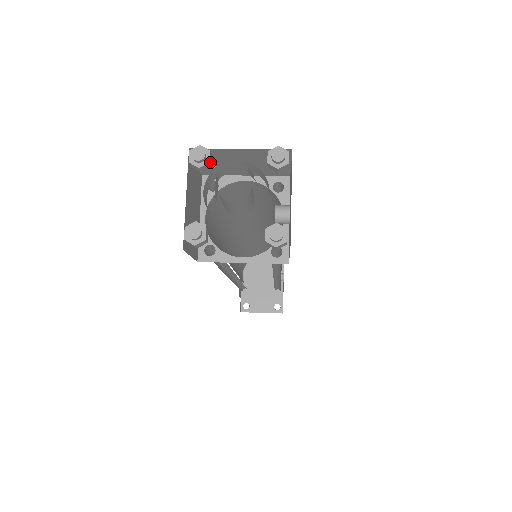
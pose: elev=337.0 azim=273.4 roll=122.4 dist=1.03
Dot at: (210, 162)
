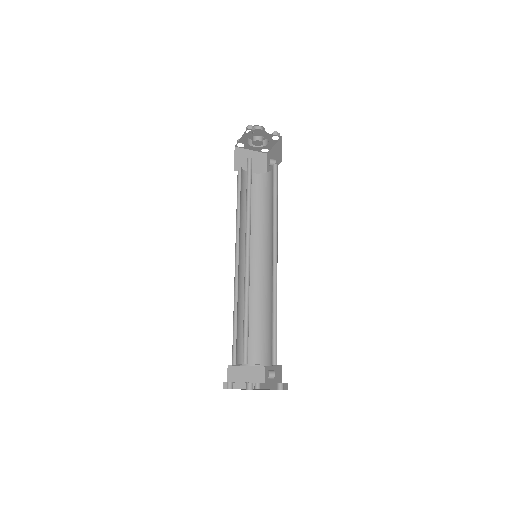
Dot at: occluded
